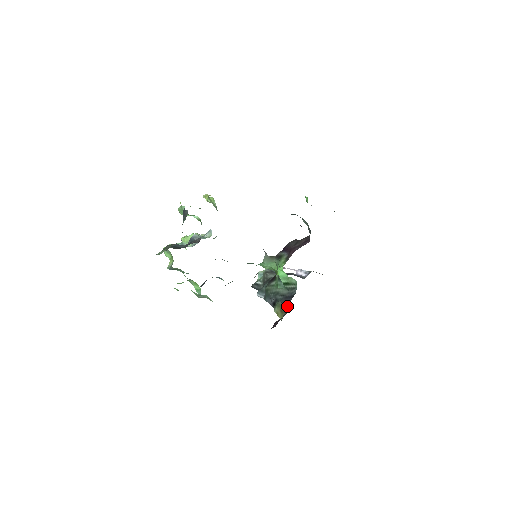
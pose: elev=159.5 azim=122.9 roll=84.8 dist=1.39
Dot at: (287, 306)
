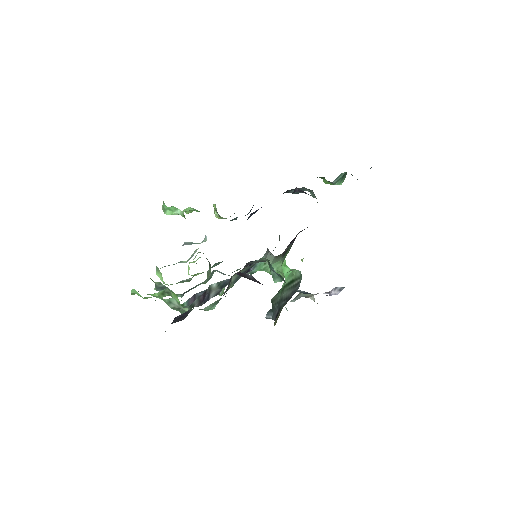
Dot at: occluded
